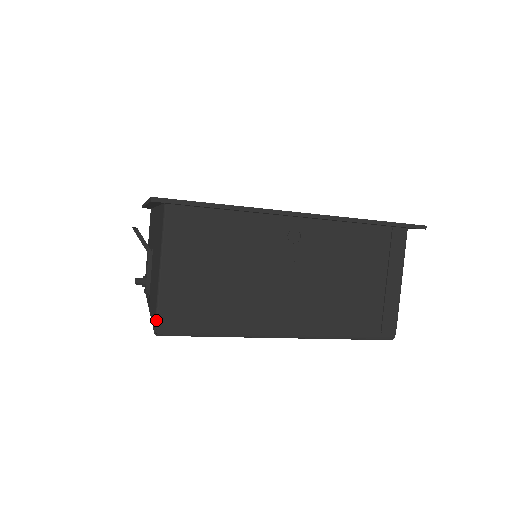
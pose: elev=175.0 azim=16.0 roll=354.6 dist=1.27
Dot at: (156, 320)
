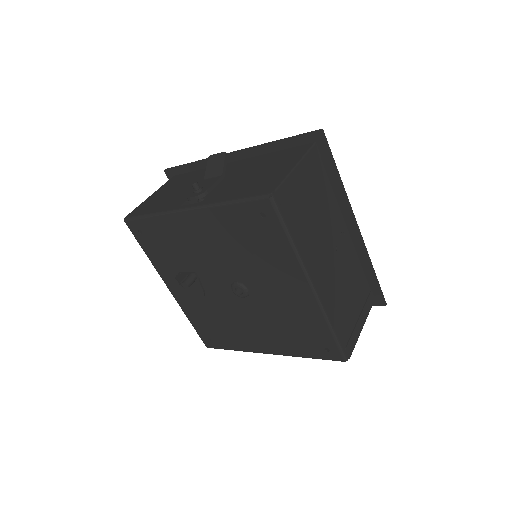
Dot at: (278, 187)
